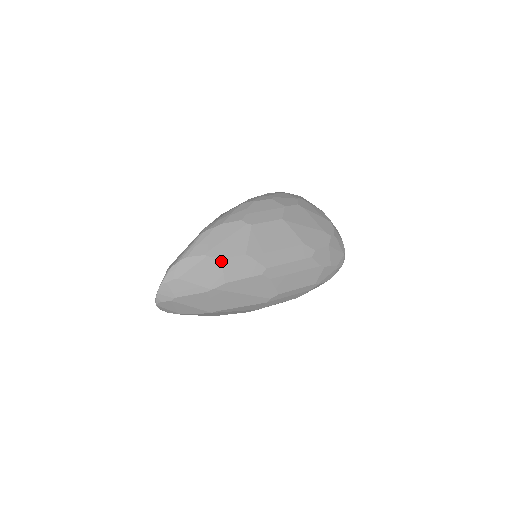
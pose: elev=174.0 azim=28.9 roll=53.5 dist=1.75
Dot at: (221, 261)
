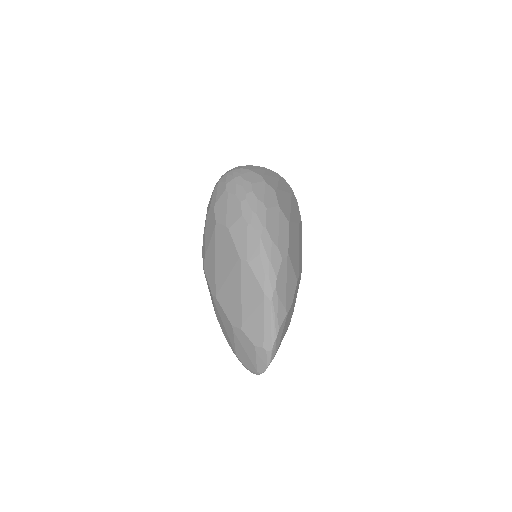
Dot at: (292, 305)
